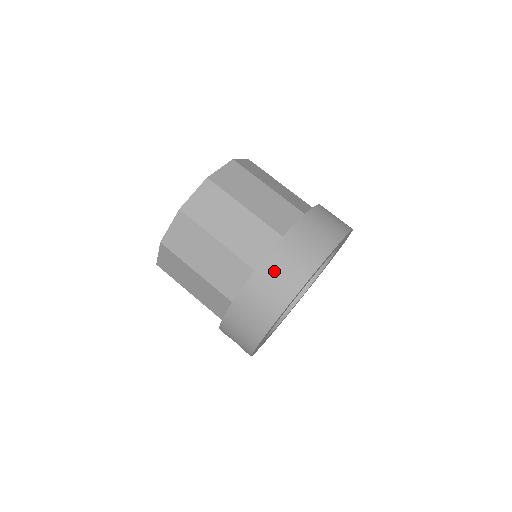
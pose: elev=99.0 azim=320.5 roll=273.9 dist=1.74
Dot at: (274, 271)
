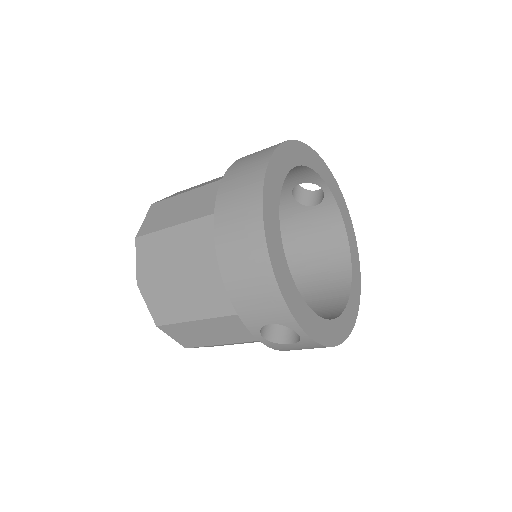
Dot at: (231, 189)
